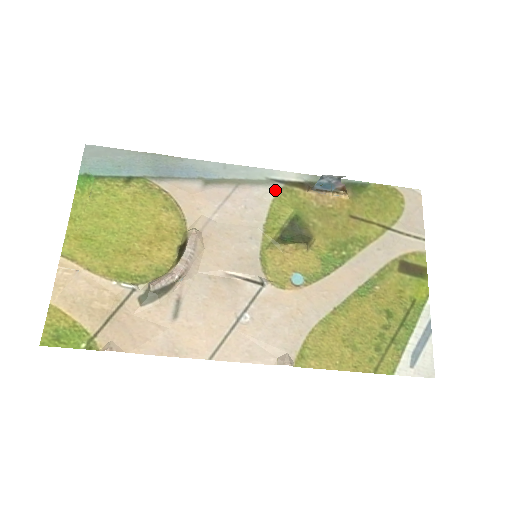
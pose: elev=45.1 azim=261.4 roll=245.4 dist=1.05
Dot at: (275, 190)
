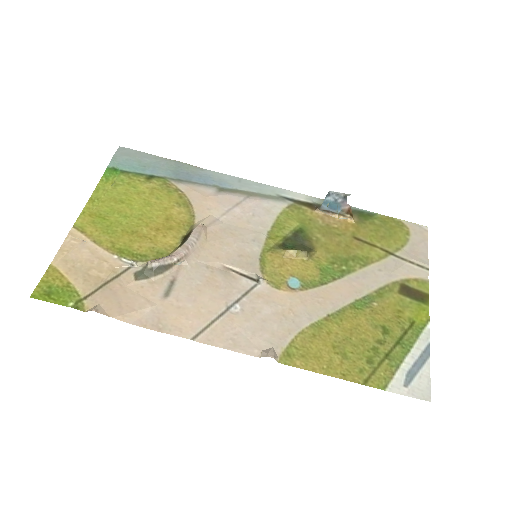
Dot at: (284, 205)
